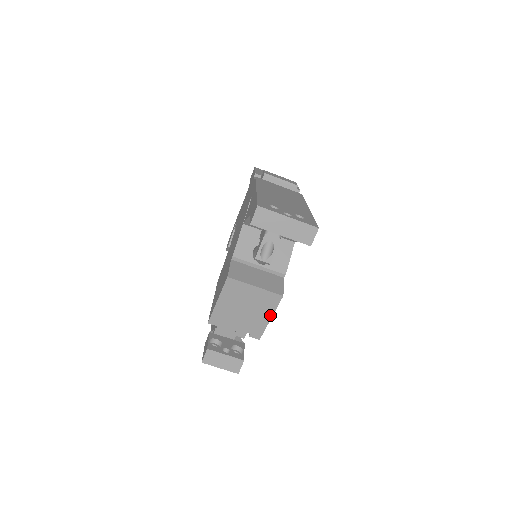
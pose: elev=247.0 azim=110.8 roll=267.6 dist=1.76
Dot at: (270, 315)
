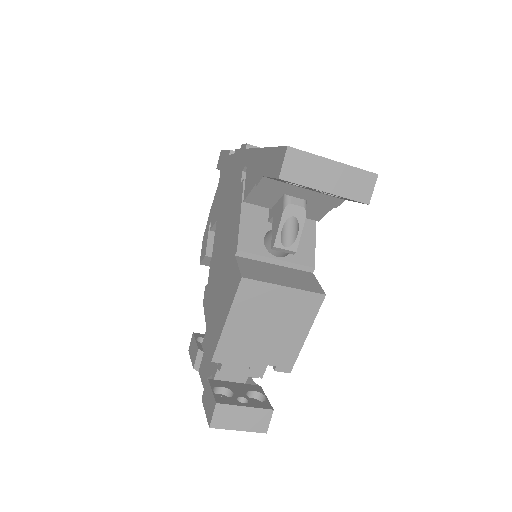
Dot at: (306, 330)
